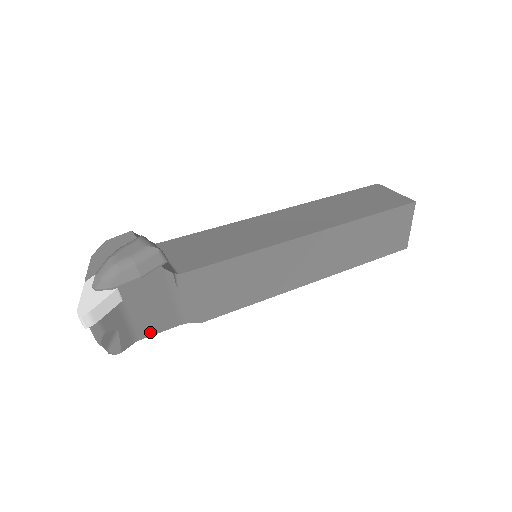
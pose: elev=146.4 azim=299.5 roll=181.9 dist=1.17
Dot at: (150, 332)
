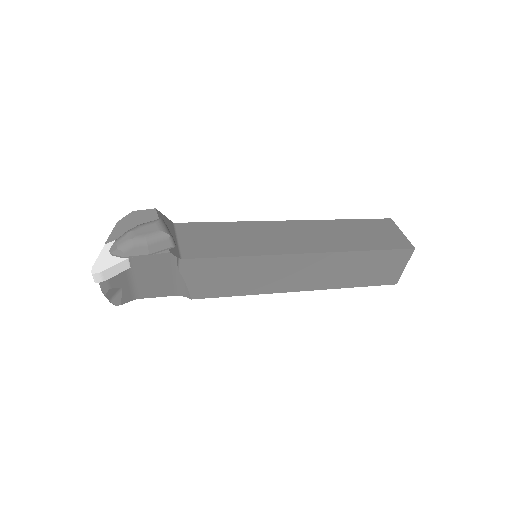
Dot at: (148, 295)
